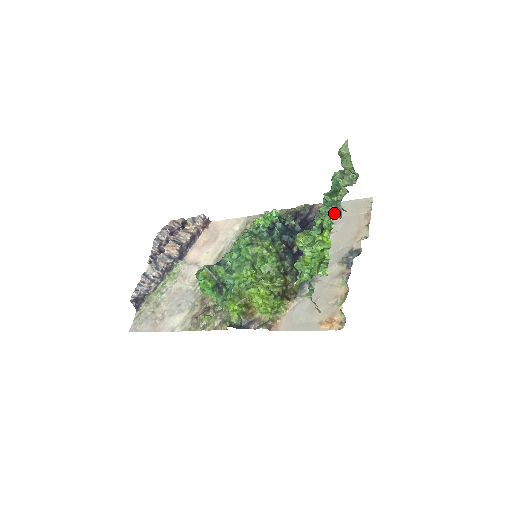
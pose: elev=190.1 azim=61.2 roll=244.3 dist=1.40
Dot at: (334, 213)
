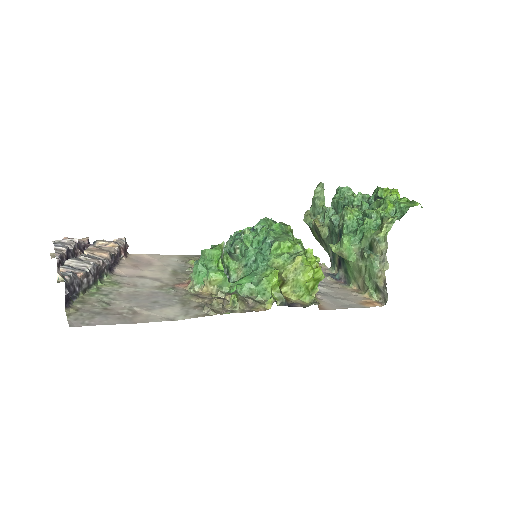
Dot at: occluded
